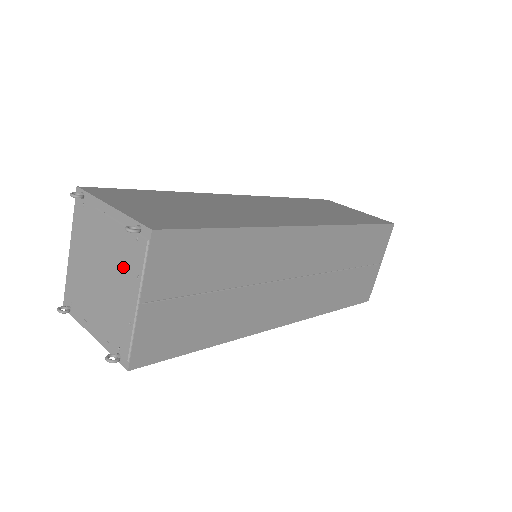
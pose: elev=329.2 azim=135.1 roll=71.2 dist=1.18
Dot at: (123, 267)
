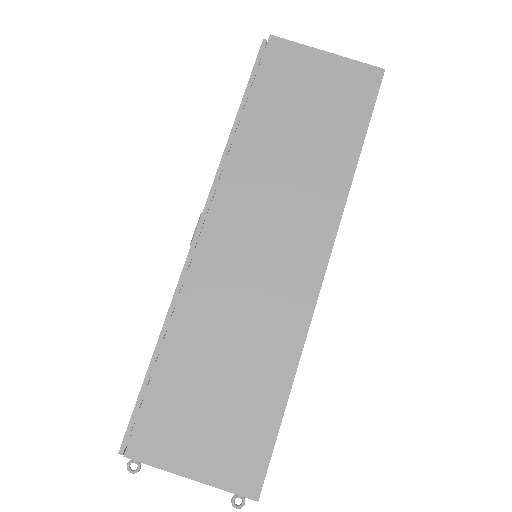
Dot at: occluded
